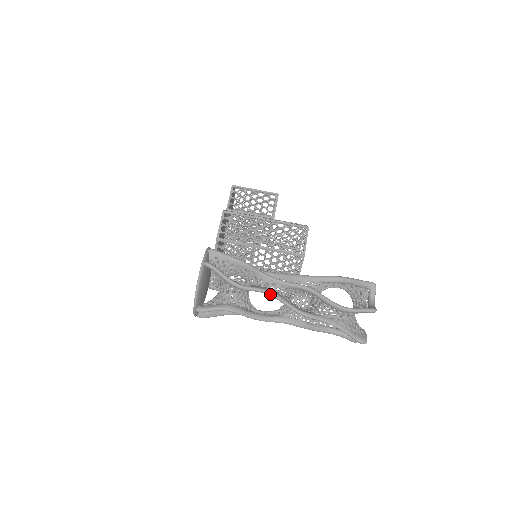
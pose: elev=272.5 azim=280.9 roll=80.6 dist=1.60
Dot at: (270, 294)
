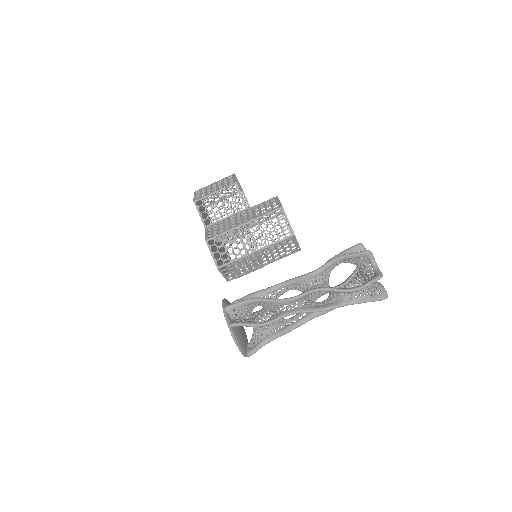
Dot at: occluded
